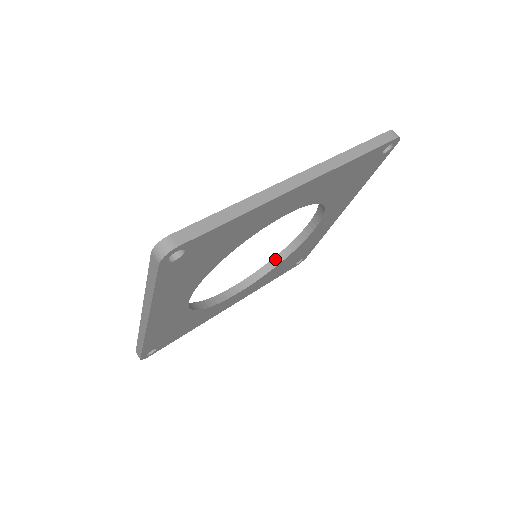
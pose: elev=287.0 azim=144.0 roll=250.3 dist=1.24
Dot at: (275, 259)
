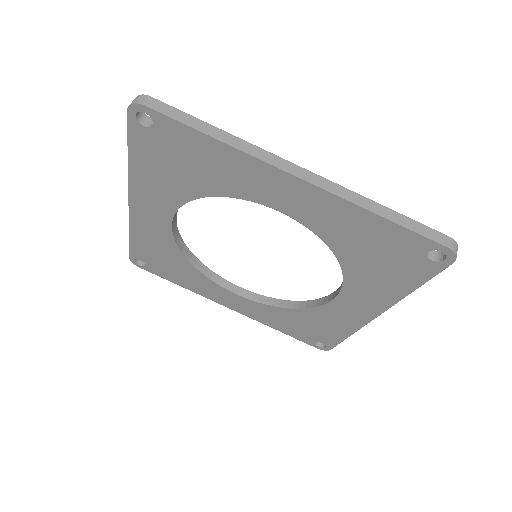
Dot at: (289, 302)
